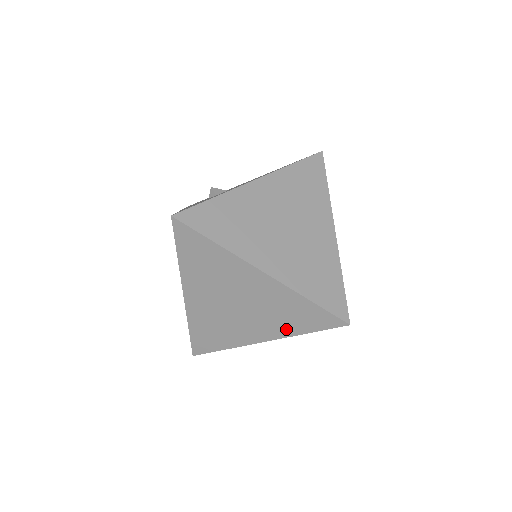
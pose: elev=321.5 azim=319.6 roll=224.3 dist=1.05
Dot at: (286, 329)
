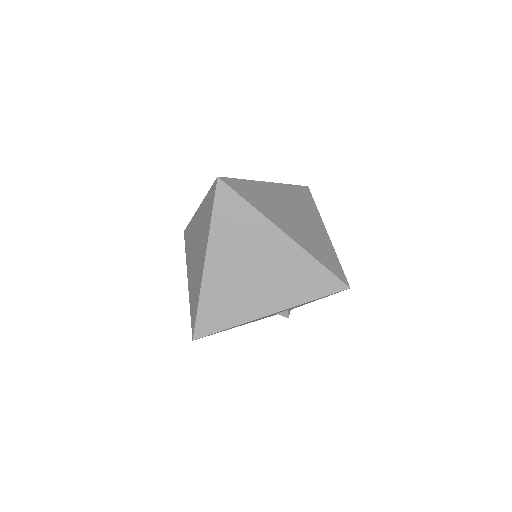
Dot at: (294, 297)
